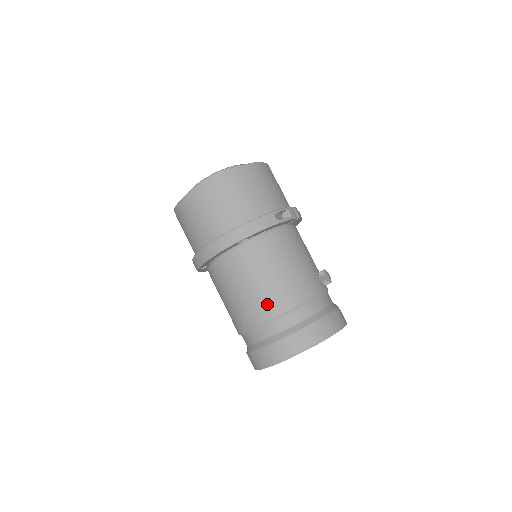
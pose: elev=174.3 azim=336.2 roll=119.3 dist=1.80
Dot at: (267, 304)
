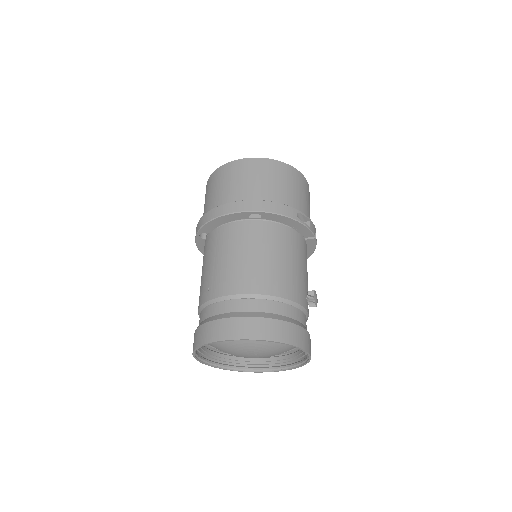
Dot at: (247, 279)
